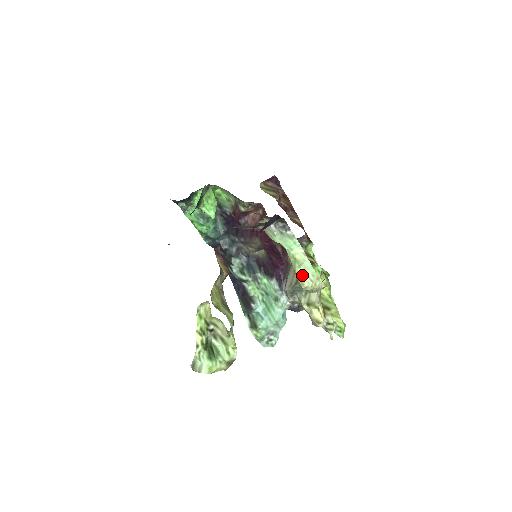
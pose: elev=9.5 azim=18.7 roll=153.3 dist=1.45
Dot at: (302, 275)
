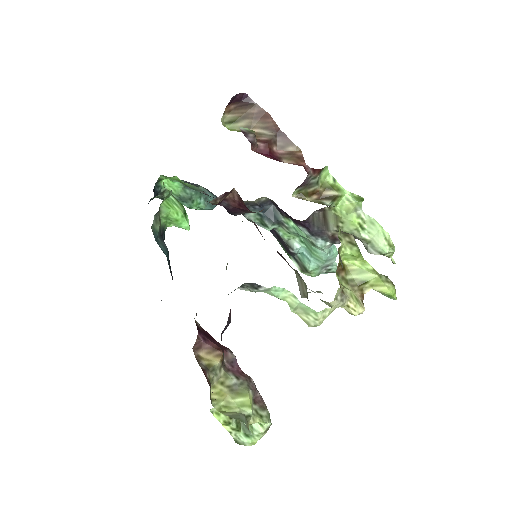
Dot at: (303, 315)
